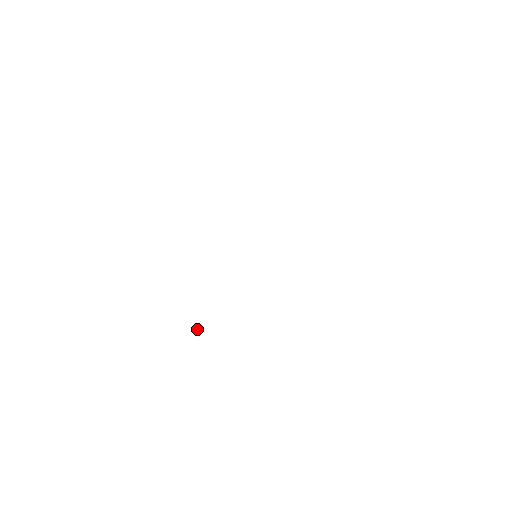
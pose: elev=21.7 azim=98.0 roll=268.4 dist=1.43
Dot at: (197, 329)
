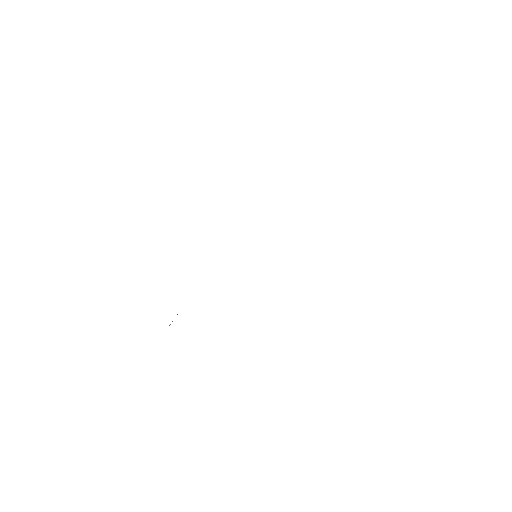
Dot at: occluded
